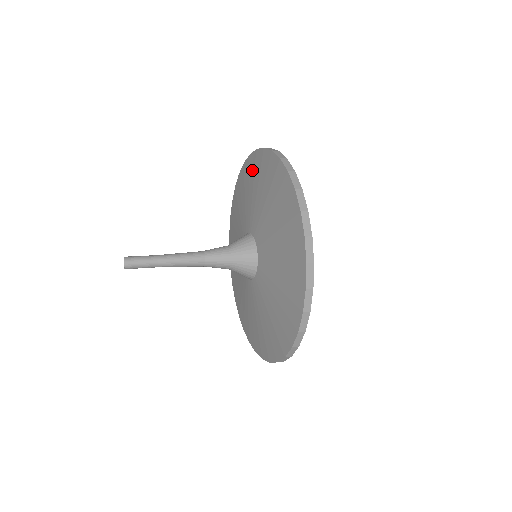
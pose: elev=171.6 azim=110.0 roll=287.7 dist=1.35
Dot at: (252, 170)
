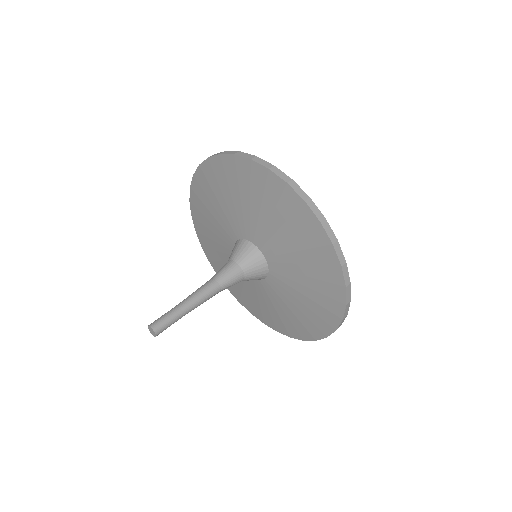
Dot at: (221, 176)
